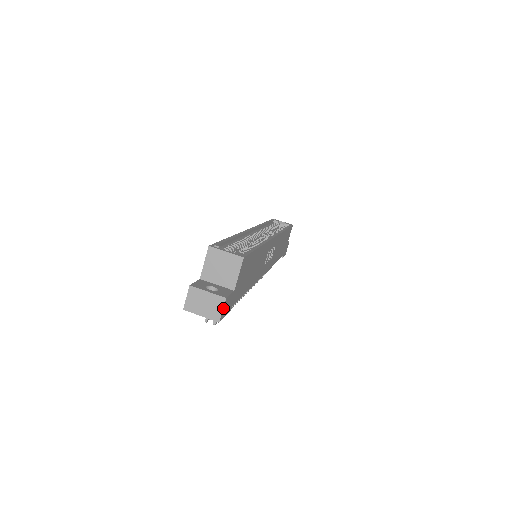
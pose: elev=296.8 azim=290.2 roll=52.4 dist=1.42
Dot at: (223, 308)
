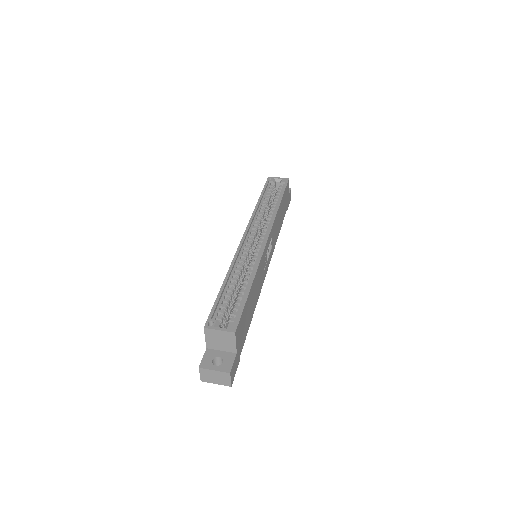
Dot at: (230, 378)
